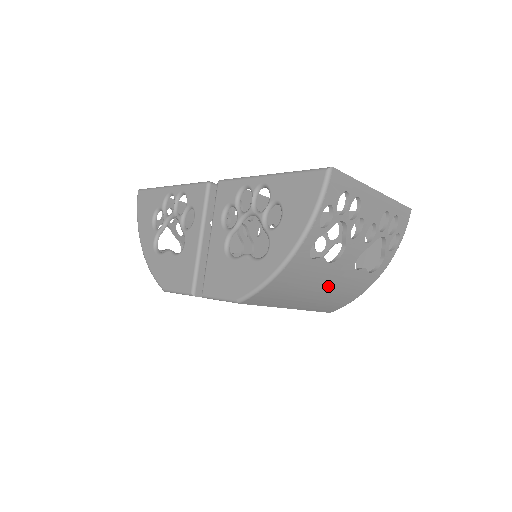
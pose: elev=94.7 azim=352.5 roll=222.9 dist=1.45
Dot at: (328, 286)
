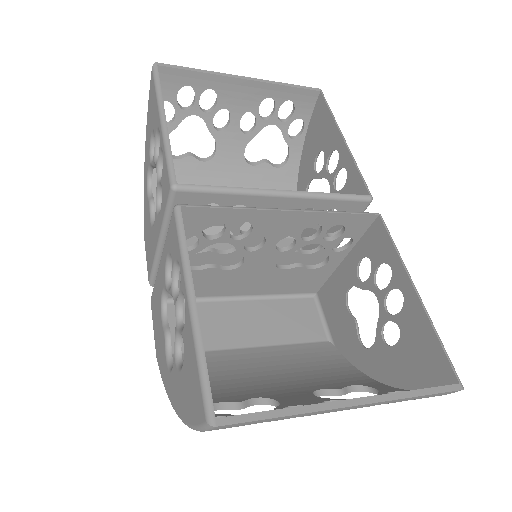
Dot at: occluded
